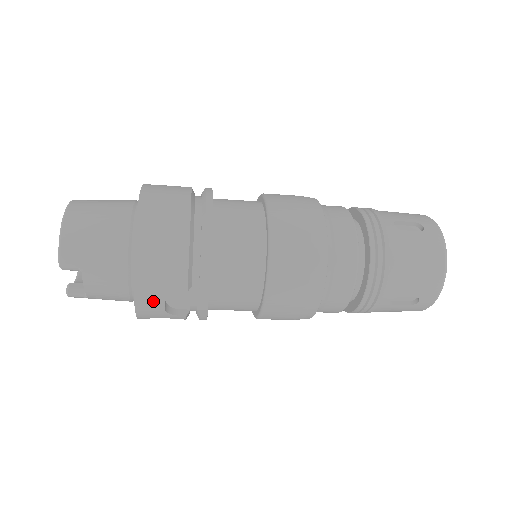
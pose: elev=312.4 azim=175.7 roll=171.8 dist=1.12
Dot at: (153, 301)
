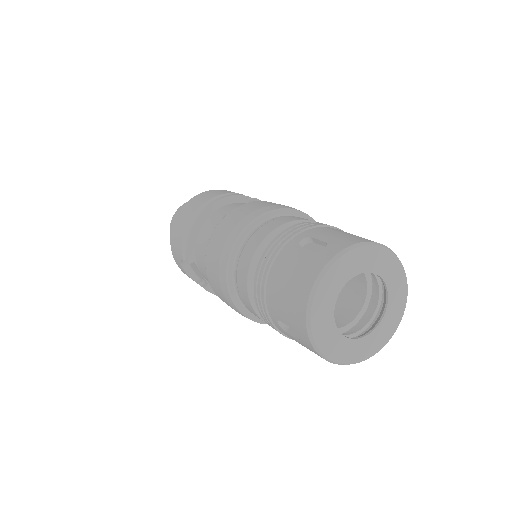
Dot at: (179, 264)
